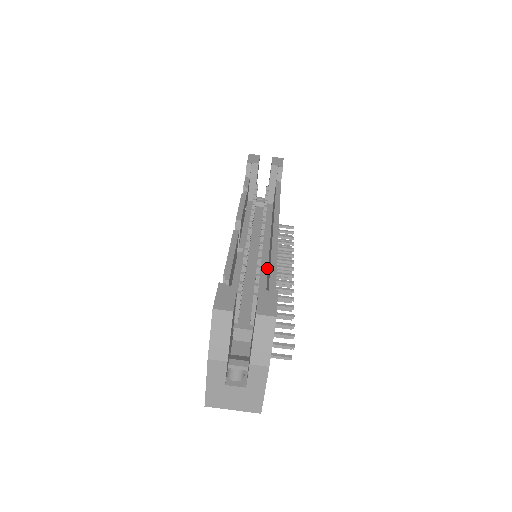
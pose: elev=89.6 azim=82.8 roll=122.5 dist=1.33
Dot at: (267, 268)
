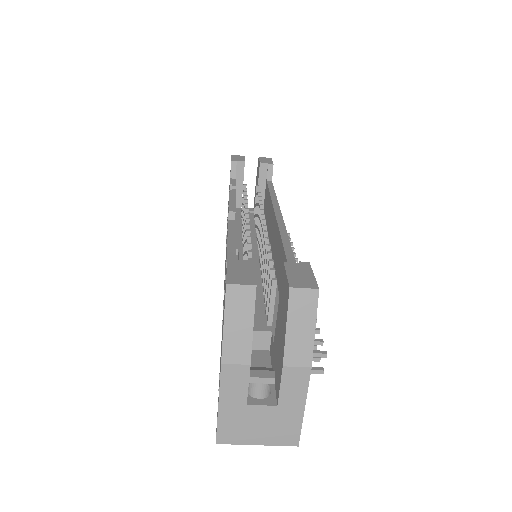
Dot at: (273, 266)
